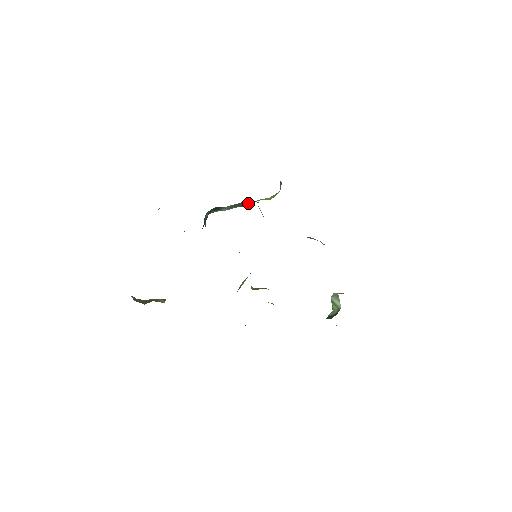
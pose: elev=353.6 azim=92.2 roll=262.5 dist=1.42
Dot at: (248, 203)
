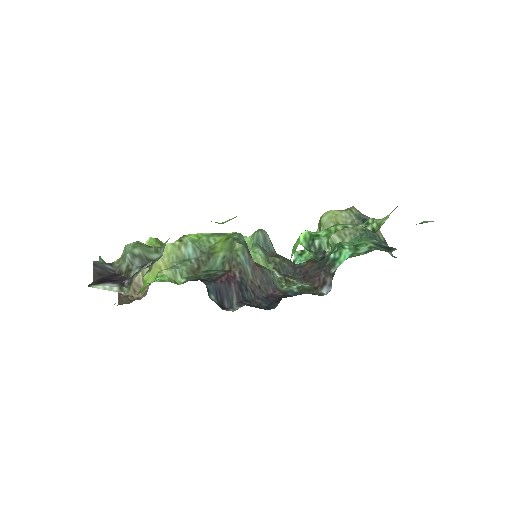
Dot at: occluded
